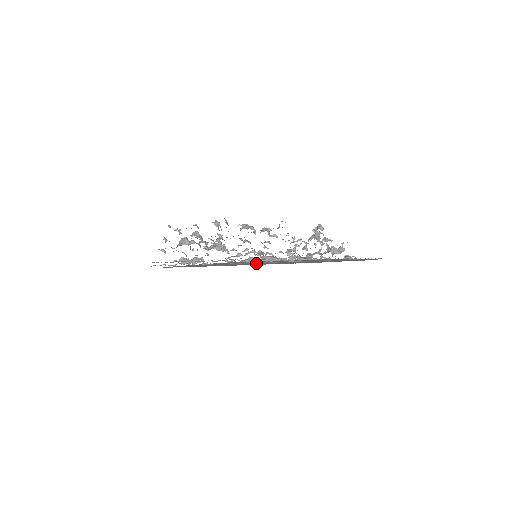
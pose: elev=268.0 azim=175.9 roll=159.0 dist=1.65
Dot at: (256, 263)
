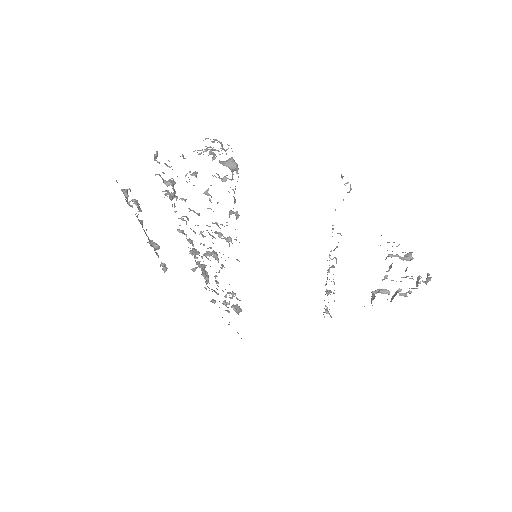
Dot at: occluded
